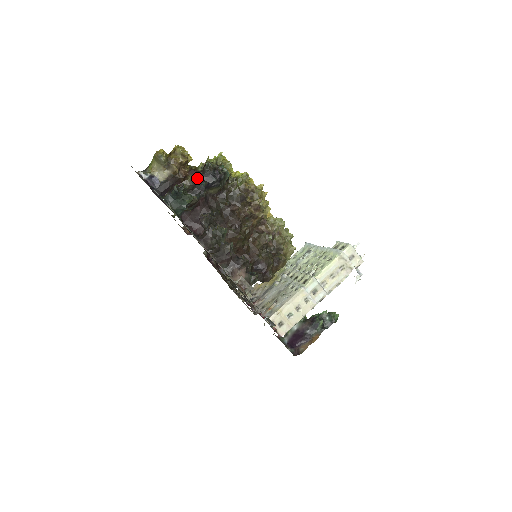
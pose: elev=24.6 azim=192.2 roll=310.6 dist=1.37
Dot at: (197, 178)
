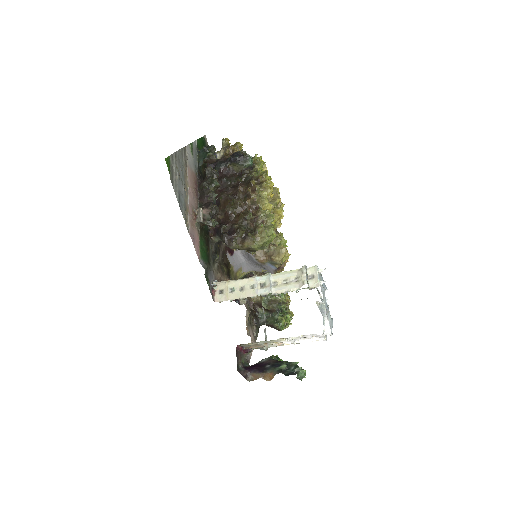
Dot at: occluded
